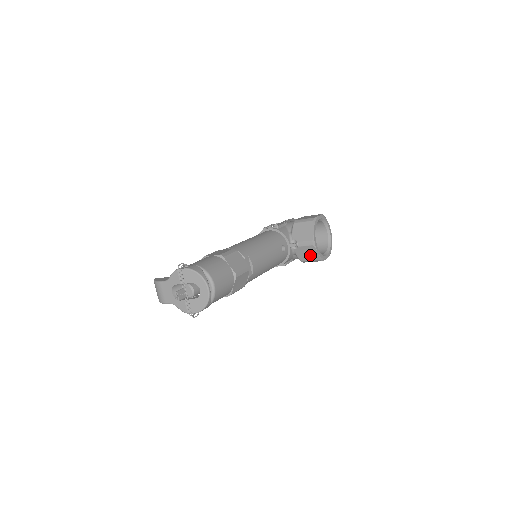
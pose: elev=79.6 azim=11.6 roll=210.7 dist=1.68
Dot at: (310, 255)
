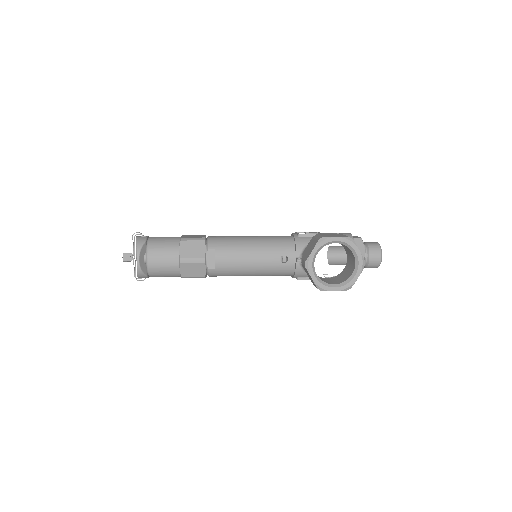
Dot at: occluded
